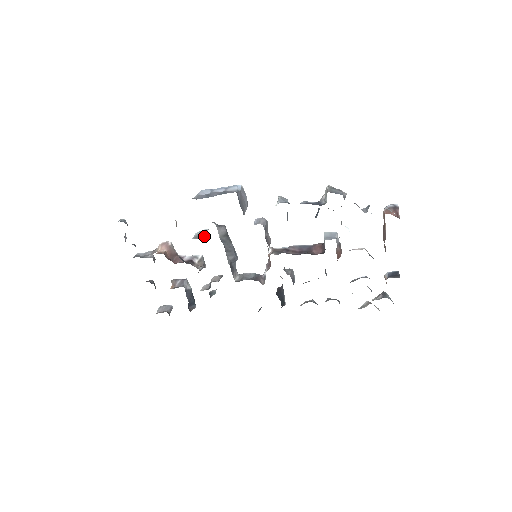
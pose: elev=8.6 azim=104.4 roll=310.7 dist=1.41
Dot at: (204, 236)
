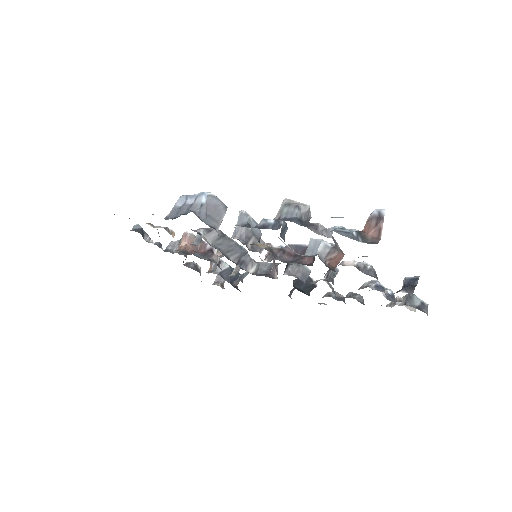
Dot at: (201, 240)
